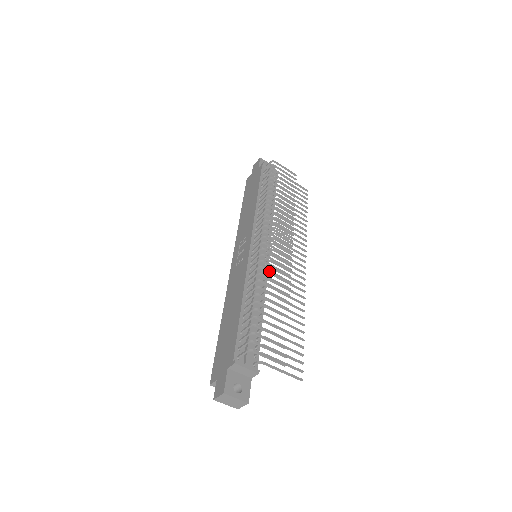
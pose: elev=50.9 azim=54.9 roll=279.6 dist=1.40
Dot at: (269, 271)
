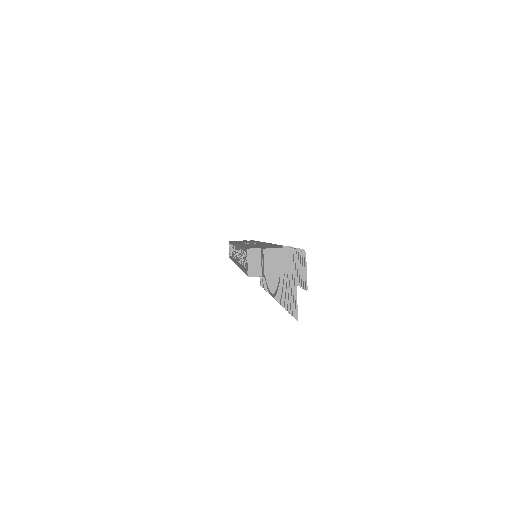
Dot at: occluded
